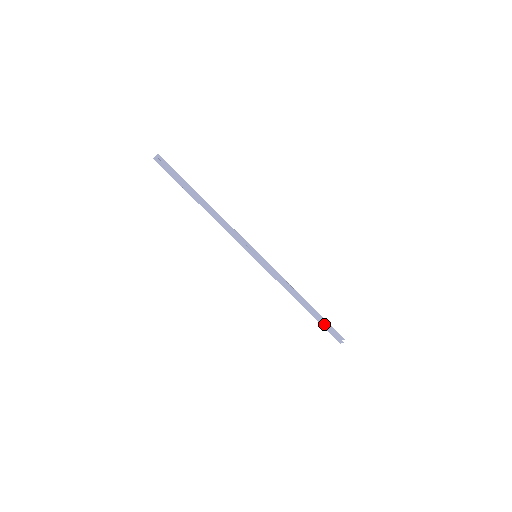
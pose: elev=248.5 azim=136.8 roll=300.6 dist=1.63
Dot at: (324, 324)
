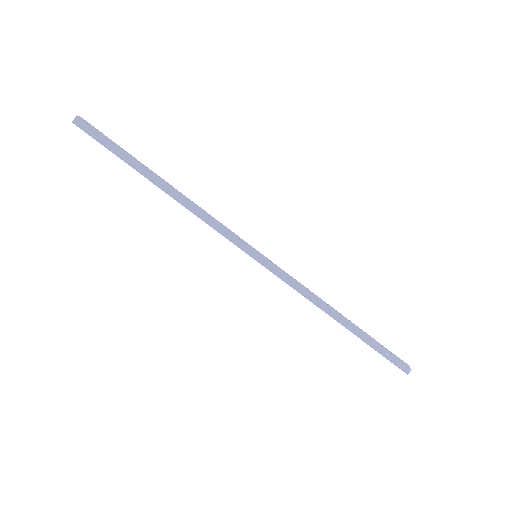
Dot at: (378, 346)
